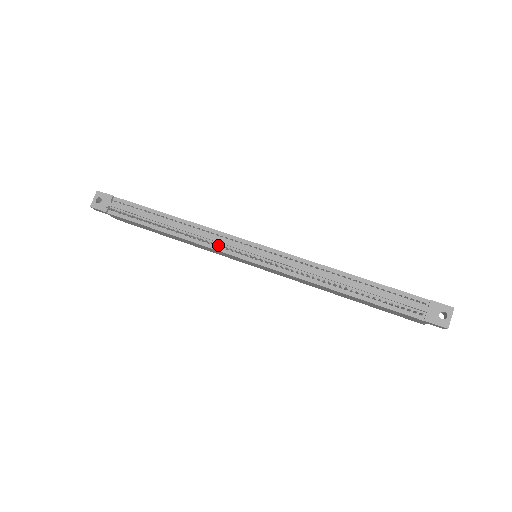
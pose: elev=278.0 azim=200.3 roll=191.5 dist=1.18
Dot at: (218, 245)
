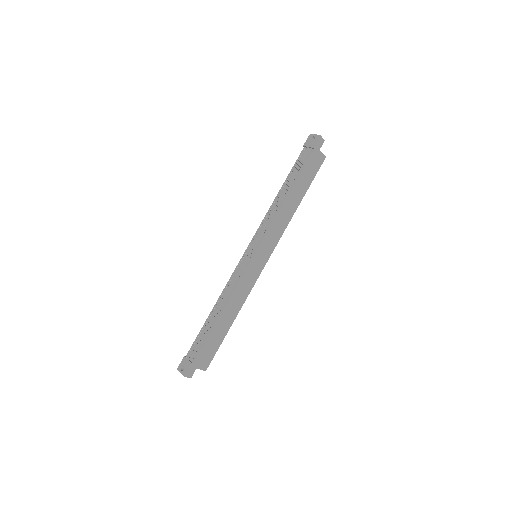
Dot at: (238, 277)
